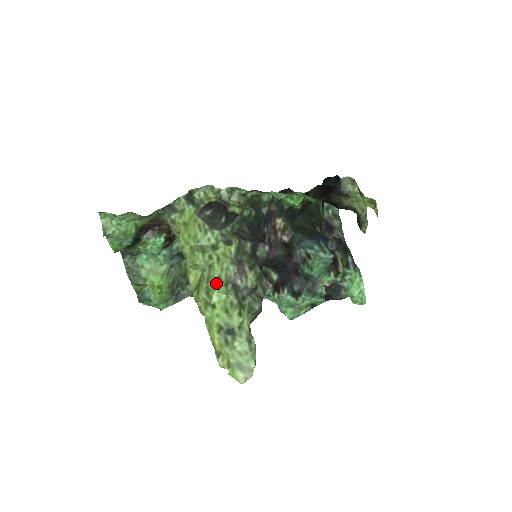
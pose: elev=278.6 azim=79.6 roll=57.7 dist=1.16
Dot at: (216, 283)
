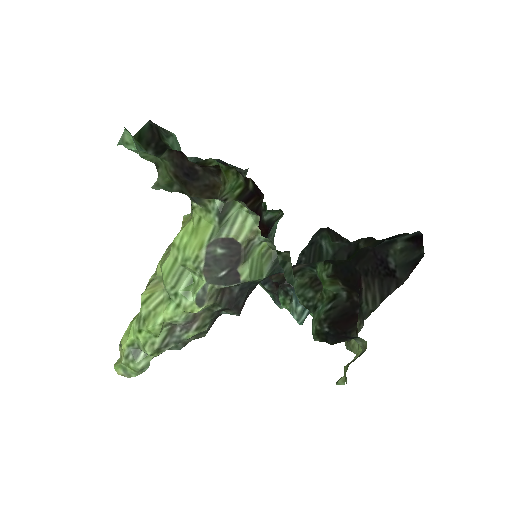
Dot at: (156, 323)
